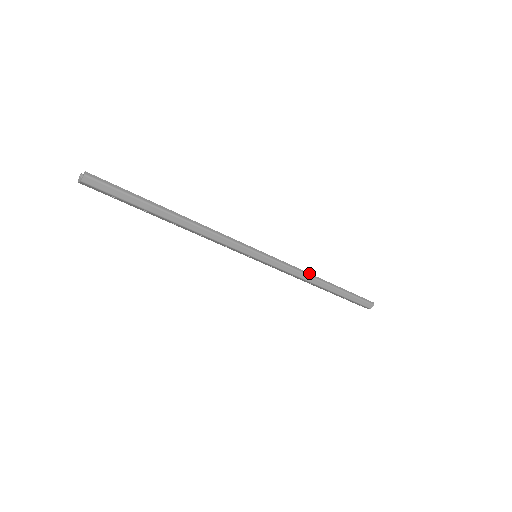
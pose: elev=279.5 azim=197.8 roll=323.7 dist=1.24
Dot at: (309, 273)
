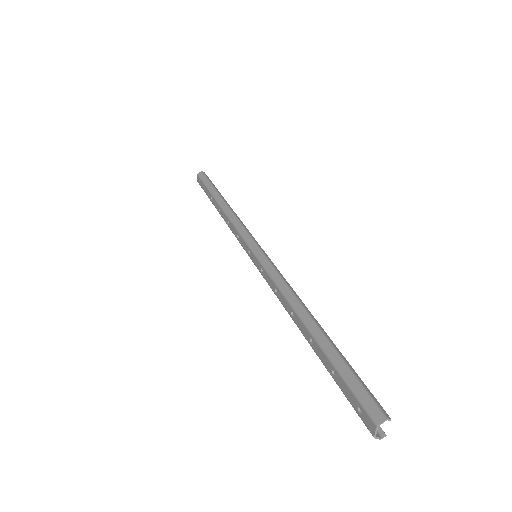
Dot at: (297, 295)
